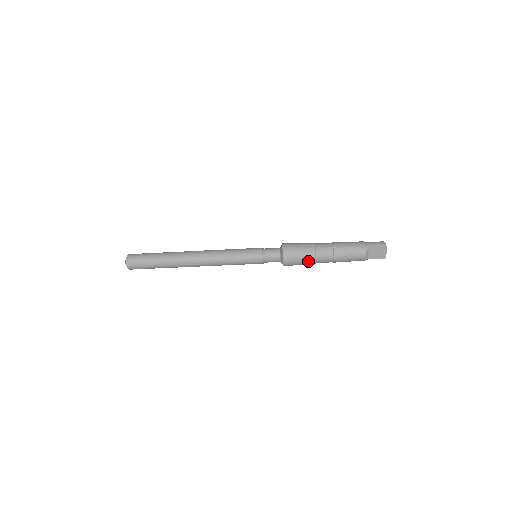
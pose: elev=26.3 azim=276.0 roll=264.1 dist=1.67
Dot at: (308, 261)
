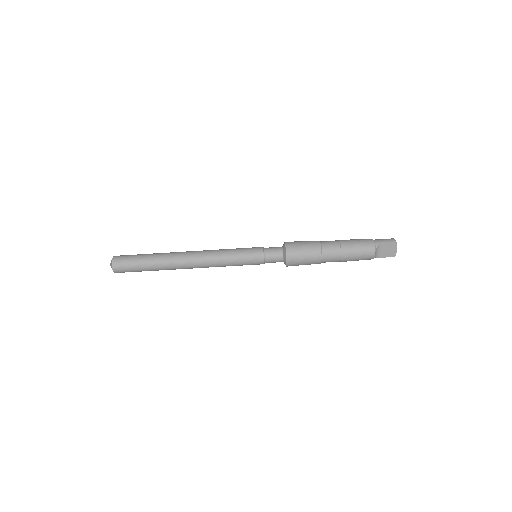
Dot at: (313, 261)
